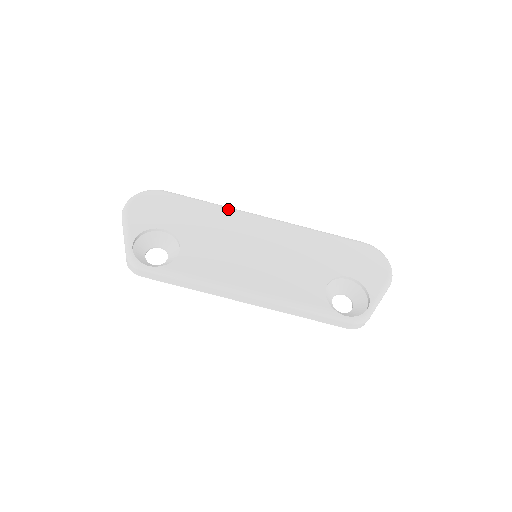
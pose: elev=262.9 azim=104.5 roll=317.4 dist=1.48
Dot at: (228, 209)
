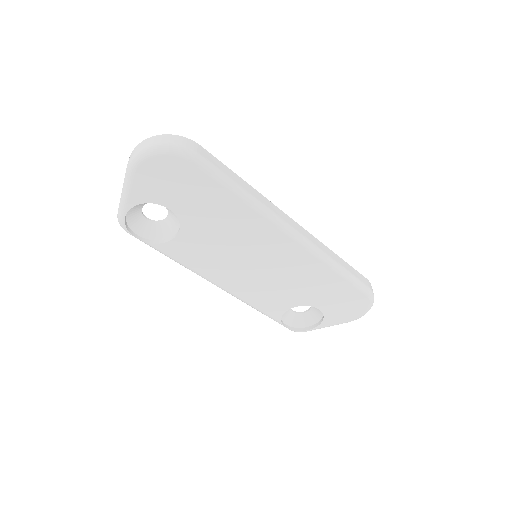
Dot at: (259, 214)
